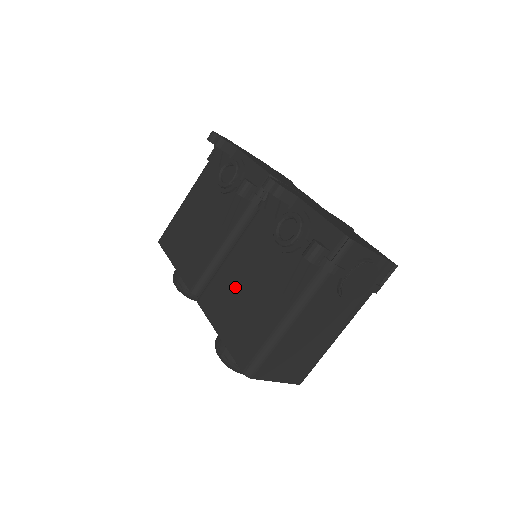
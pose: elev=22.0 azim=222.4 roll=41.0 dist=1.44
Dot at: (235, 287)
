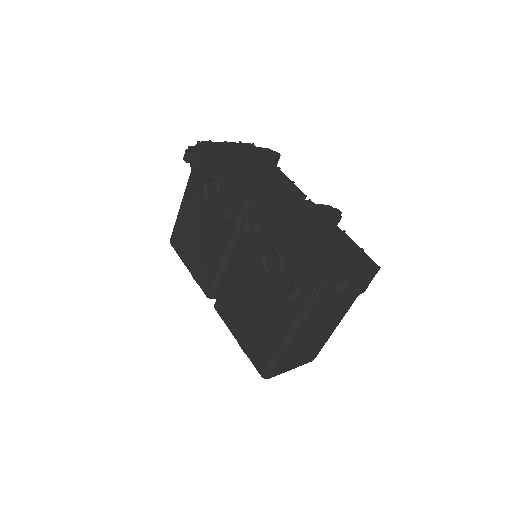
Dot at: (241, 302)
